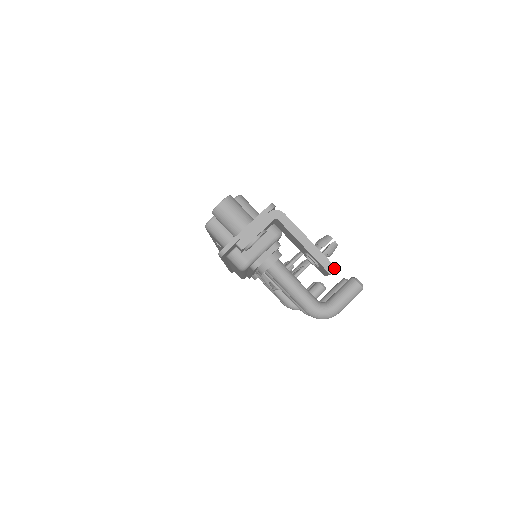
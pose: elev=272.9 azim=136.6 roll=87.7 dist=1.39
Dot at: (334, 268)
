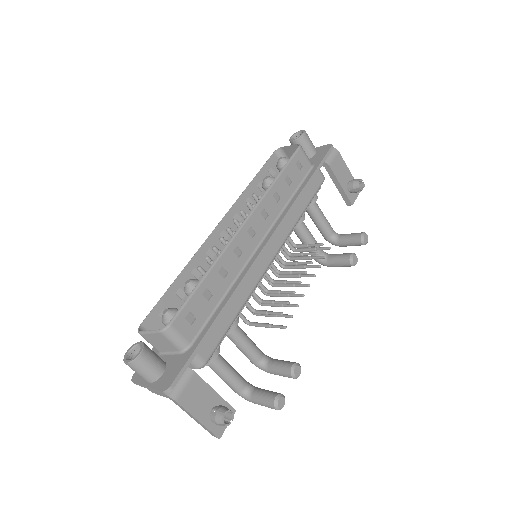
Dot at: occluded
